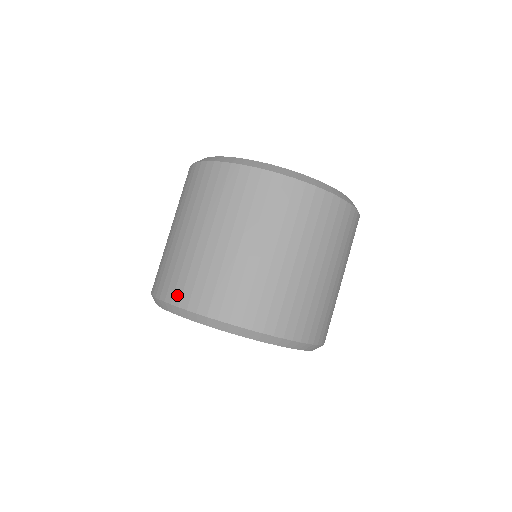
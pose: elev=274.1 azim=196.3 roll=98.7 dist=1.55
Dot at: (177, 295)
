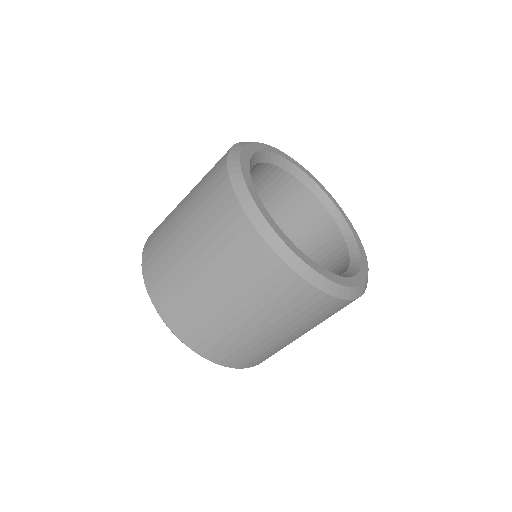
Dot at: (202, 348)
